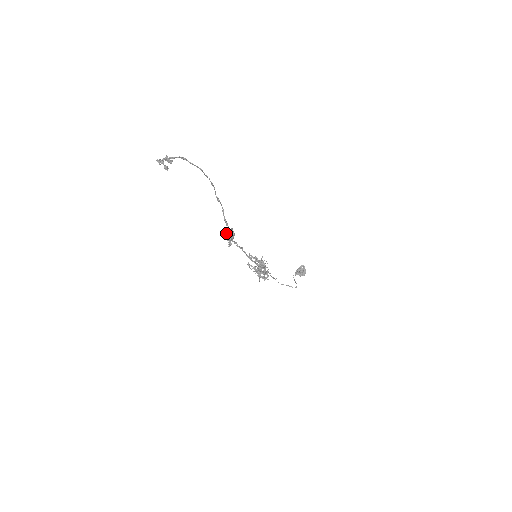
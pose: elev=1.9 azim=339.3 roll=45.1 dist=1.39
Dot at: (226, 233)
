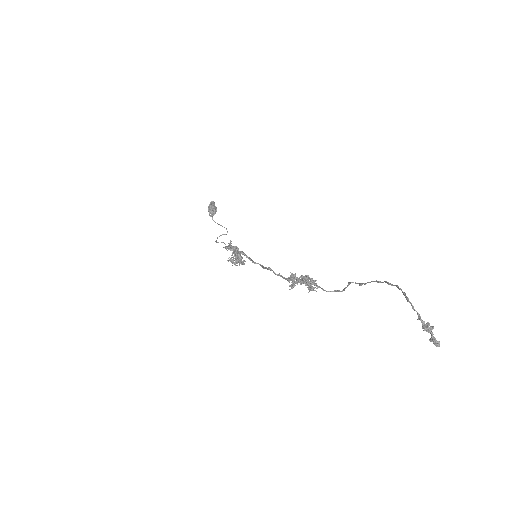
Dot at: (296, 282)
